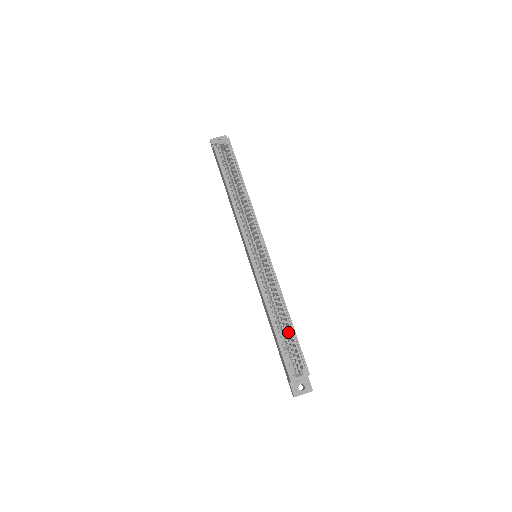
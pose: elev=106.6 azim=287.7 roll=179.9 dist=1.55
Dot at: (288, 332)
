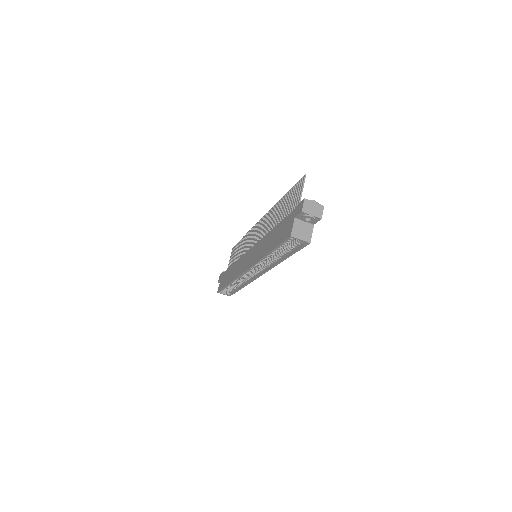
Dot at: (235, 288)
